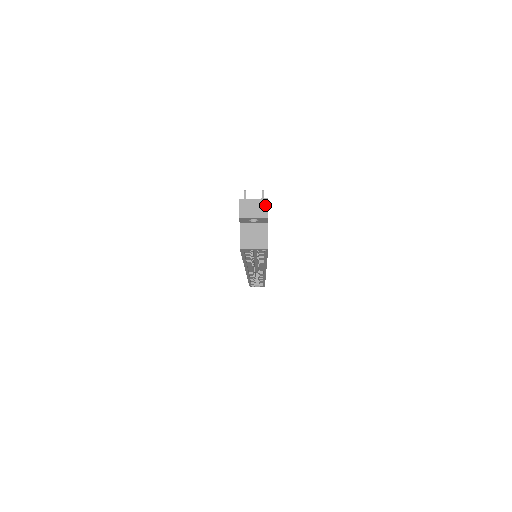
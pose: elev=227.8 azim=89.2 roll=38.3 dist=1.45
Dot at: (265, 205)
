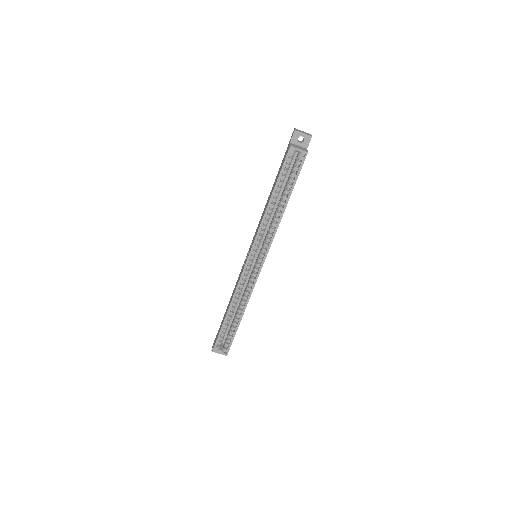
Dot at: (310, 134)
